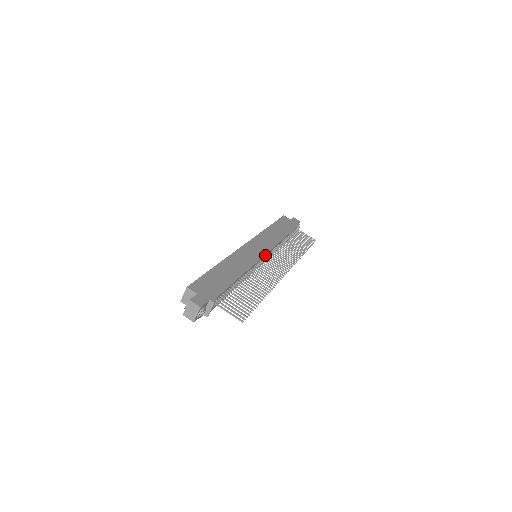
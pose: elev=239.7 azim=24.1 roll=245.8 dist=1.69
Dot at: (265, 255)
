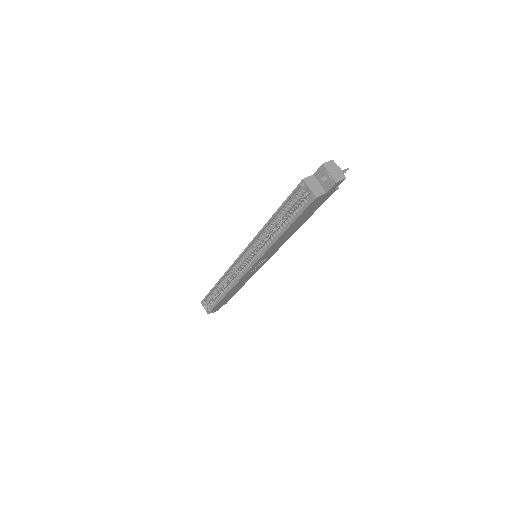
Dot at: occluded
